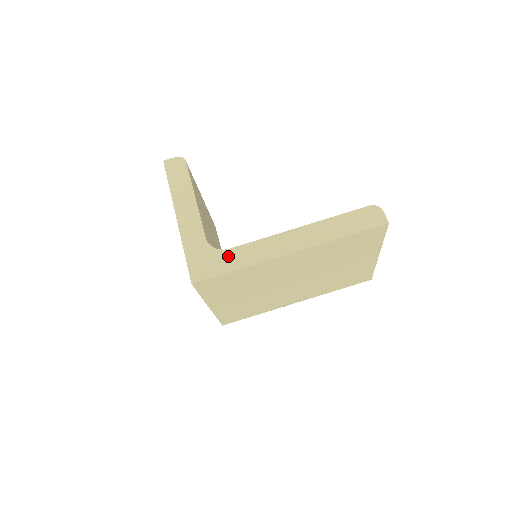
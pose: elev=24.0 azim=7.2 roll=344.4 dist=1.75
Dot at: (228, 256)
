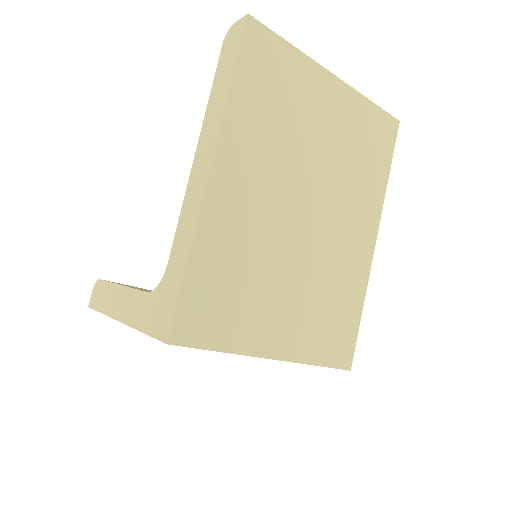
Dot at: (171, 269)
